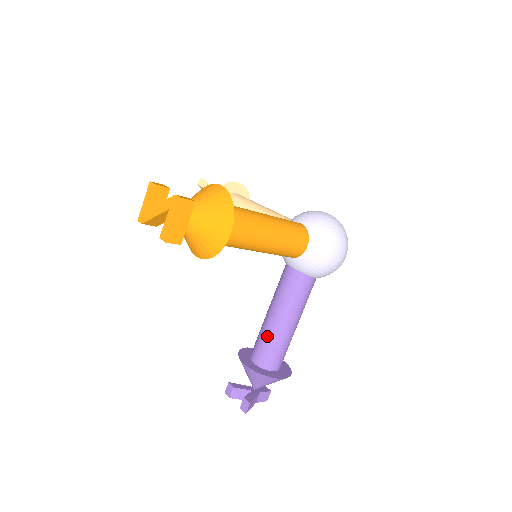
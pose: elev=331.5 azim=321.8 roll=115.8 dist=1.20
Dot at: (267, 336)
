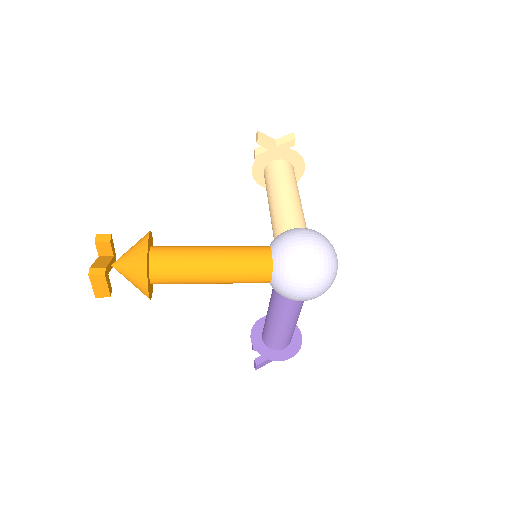
Dot at: (266, 325)
